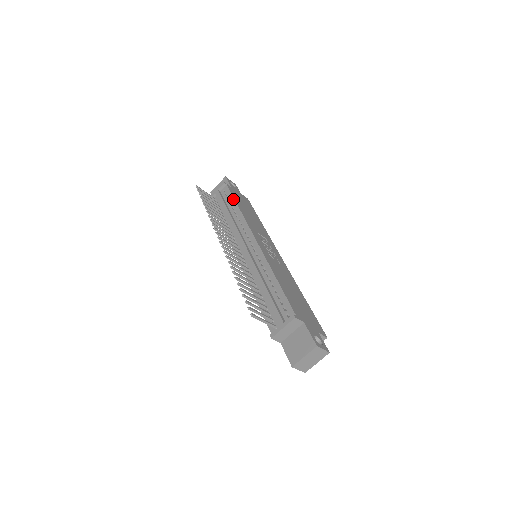
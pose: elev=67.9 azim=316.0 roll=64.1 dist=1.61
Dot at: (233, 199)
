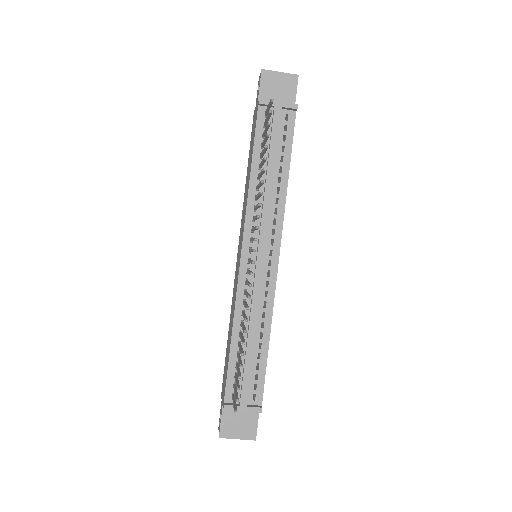
Dot at: (290, 153)
